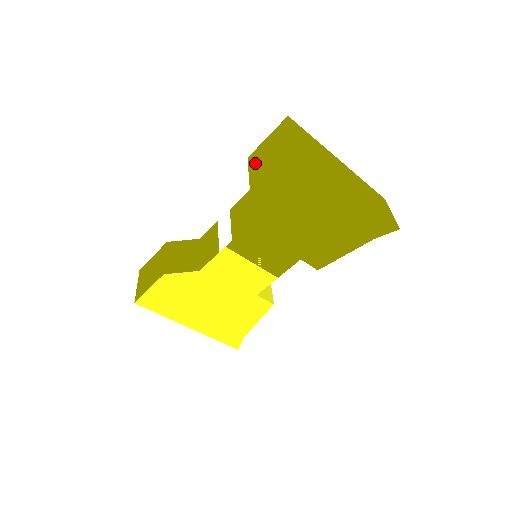
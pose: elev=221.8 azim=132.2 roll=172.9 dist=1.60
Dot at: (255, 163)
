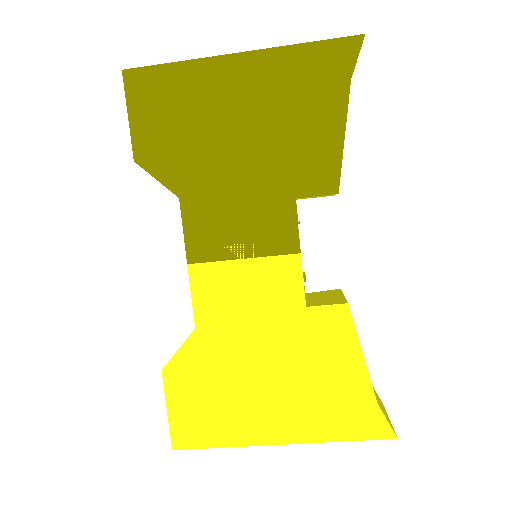
Dot at: occluded
